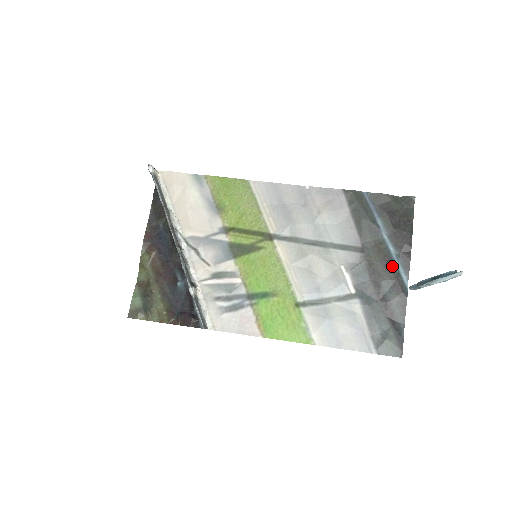
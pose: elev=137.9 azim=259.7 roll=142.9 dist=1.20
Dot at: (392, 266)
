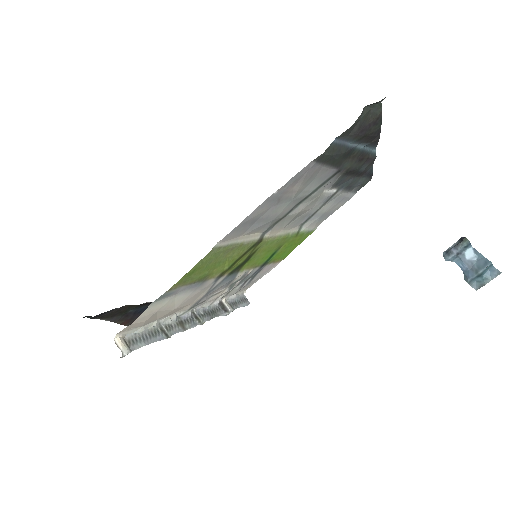
Dot at: (364, 155)
